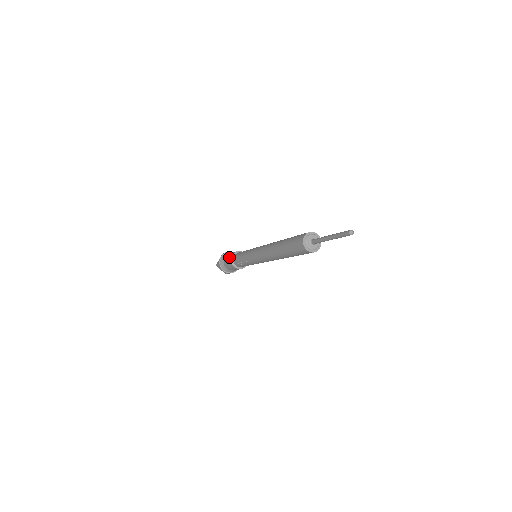
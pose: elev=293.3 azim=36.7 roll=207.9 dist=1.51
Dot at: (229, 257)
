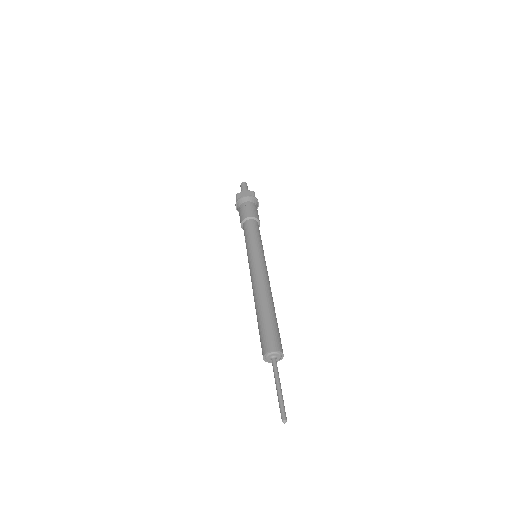
Dot at: (245, 214)
